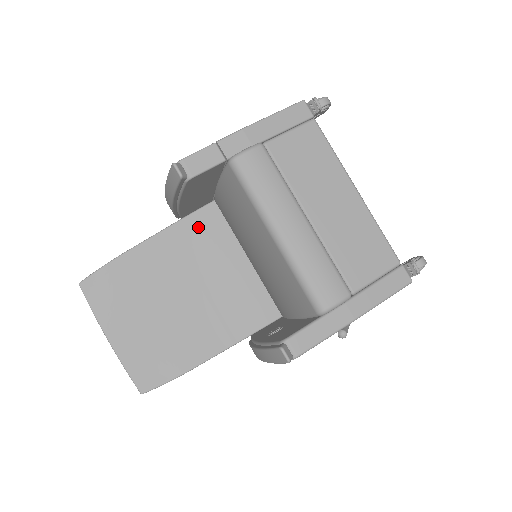
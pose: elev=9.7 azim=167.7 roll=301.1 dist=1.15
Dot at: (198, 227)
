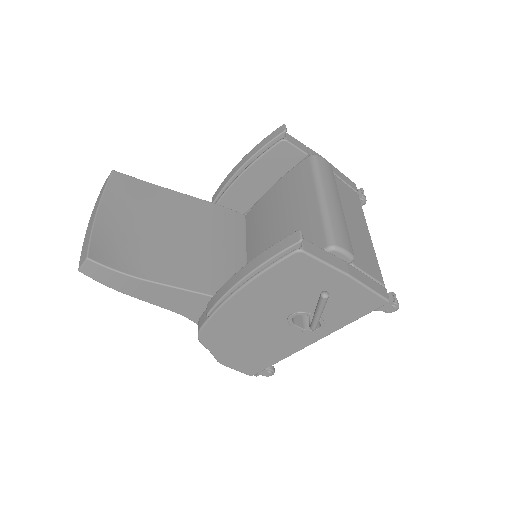
Dot at: (225, 216)
